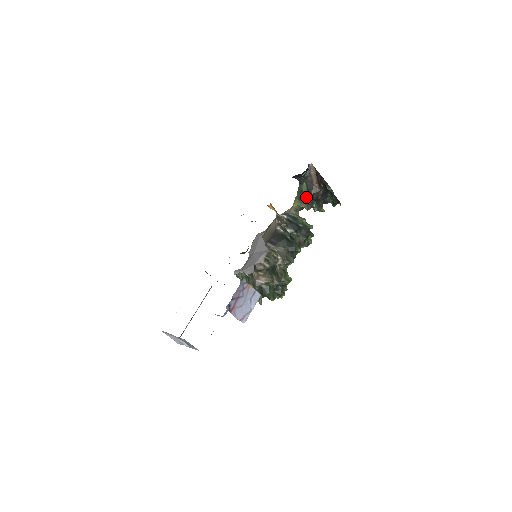
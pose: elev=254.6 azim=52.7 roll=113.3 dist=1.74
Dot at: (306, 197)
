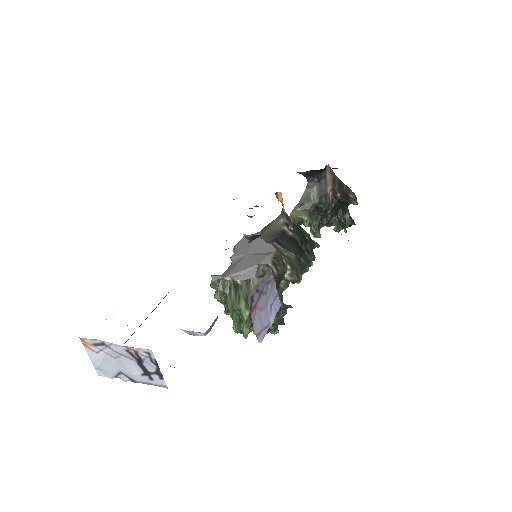
Dot at: (312, 207)
